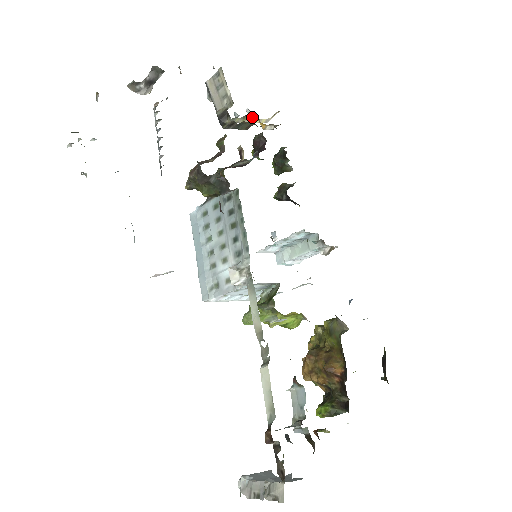
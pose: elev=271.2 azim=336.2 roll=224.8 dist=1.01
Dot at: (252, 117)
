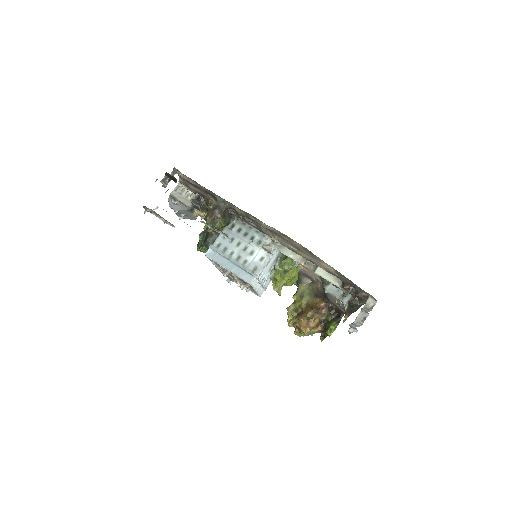
Dot at: (196, 211)
